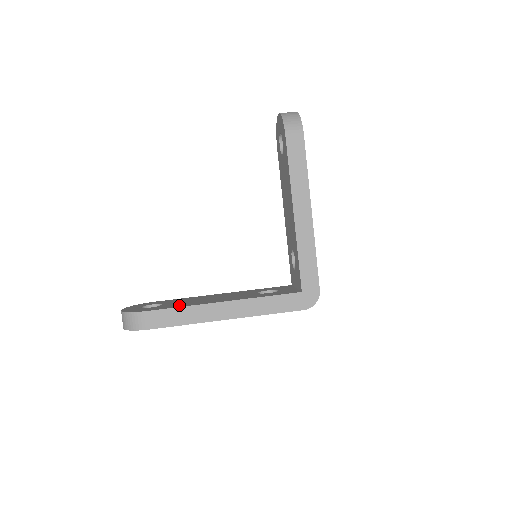
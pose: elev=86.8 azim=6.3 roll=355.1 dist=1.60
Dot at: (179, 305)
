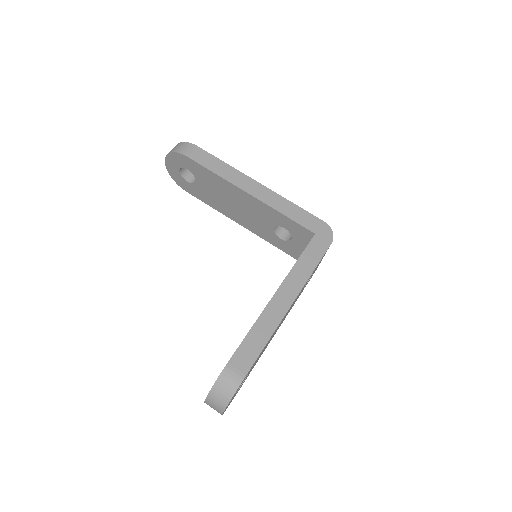
Dot at: occluded
